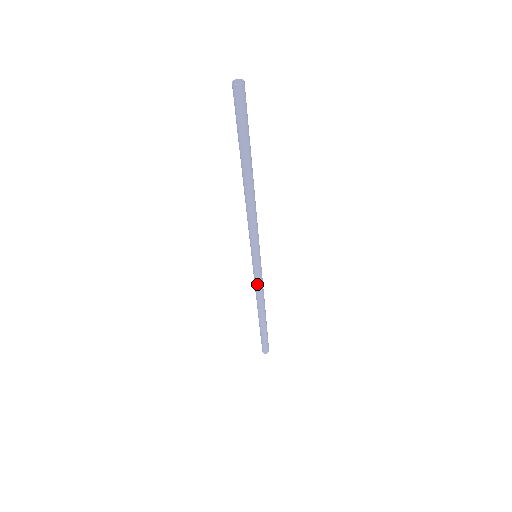
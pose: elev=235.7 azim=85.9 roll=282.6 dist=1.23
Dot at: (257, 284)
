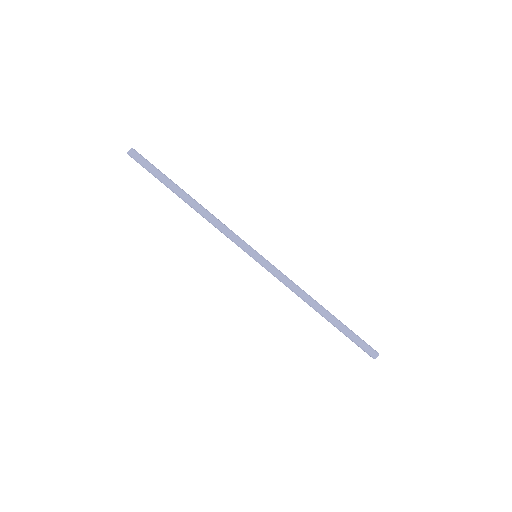
Dot at: (281, 280)
